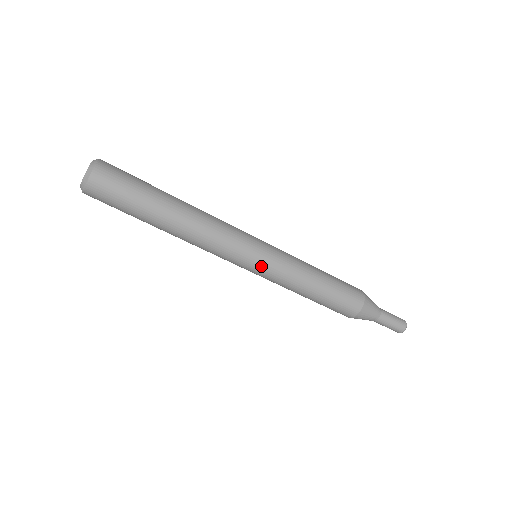
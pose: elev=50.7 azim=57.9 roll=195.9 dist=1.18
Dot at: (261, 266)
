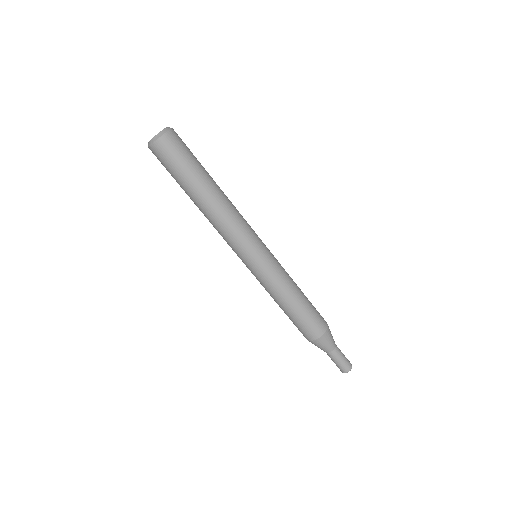
Dot at: (257, 264)
